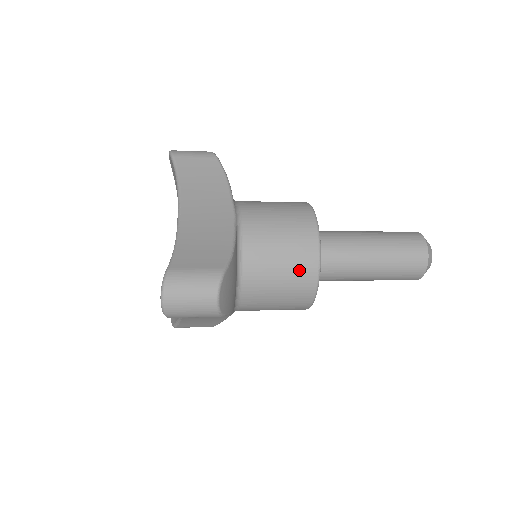
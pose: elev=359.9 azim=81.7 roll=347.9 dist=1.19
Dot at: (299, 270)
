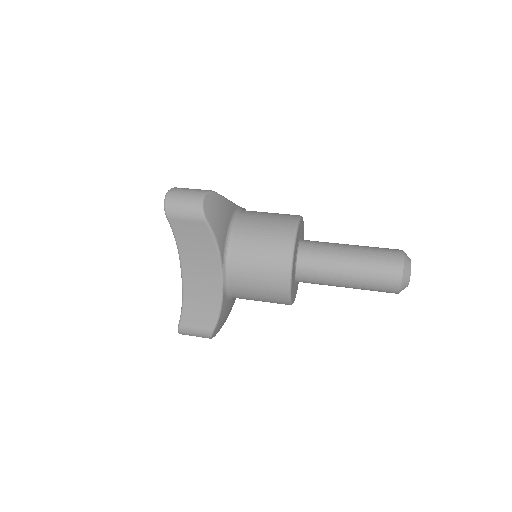
Dot at: occluded
